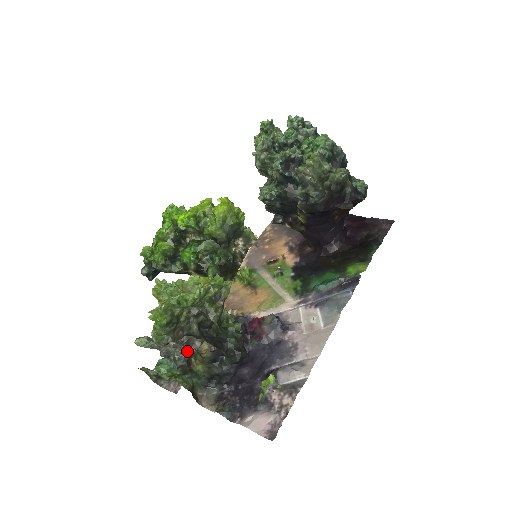
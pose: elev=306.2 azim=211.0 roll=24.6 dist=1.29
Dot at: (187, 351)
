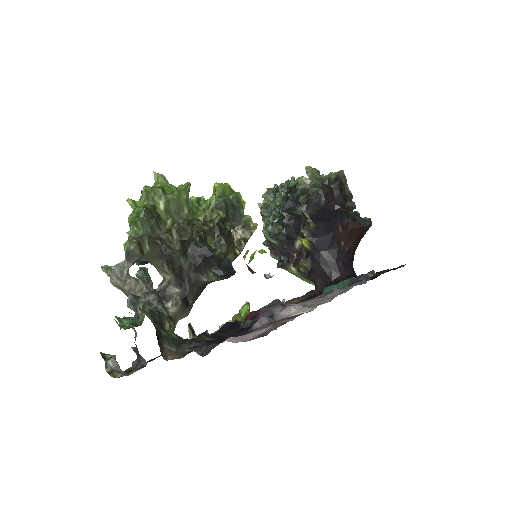
Dot at: (161, 303)
